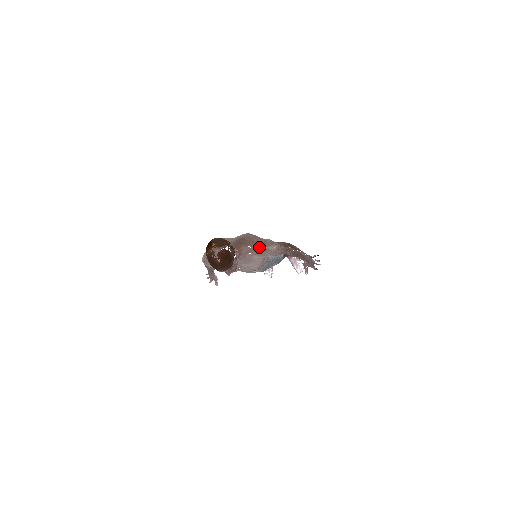
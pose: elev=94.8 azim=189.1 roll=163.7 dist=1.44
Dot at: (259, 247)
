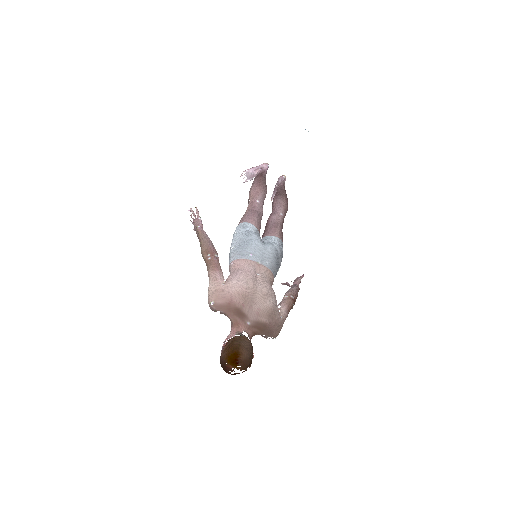
Dot at: occluded
